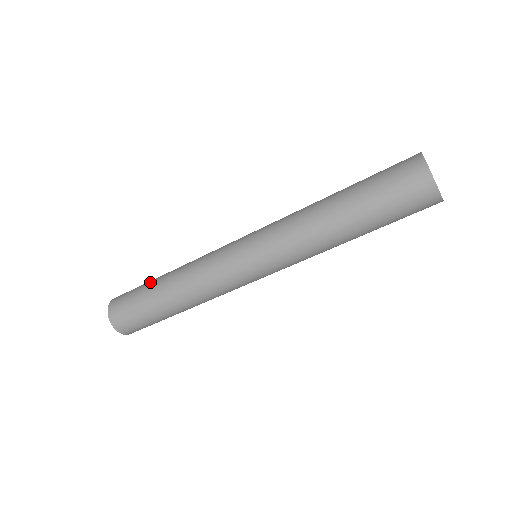
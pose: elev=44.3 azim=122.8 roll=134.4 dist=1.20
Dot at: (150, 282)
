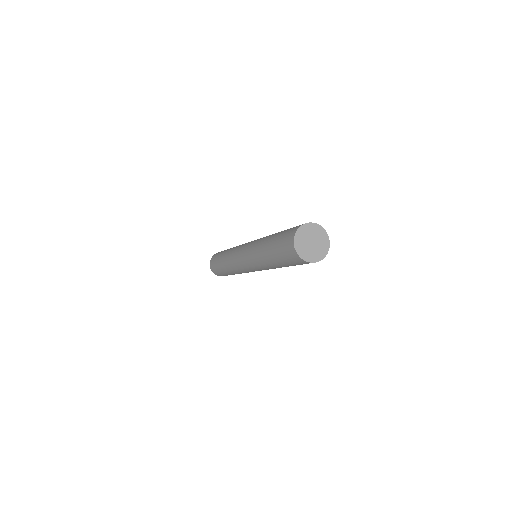
Dot at: occluded
